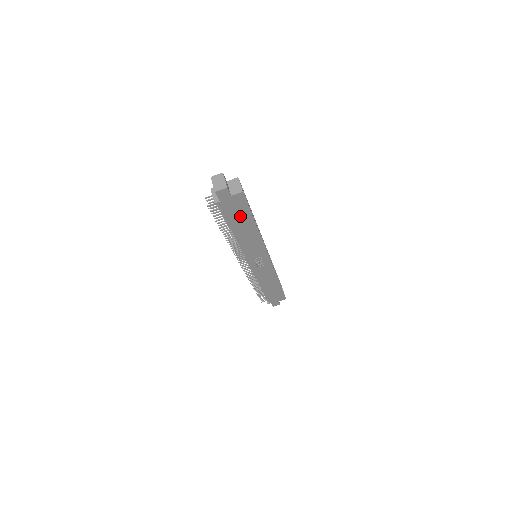
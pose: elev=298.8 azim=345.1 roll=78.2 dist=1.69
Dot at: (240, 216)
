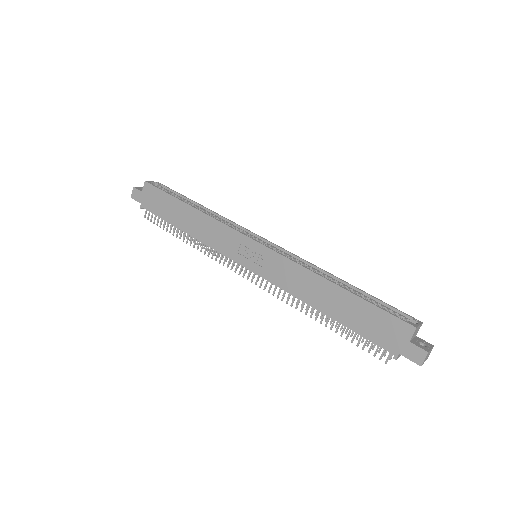
Dot at: (167, 206)
